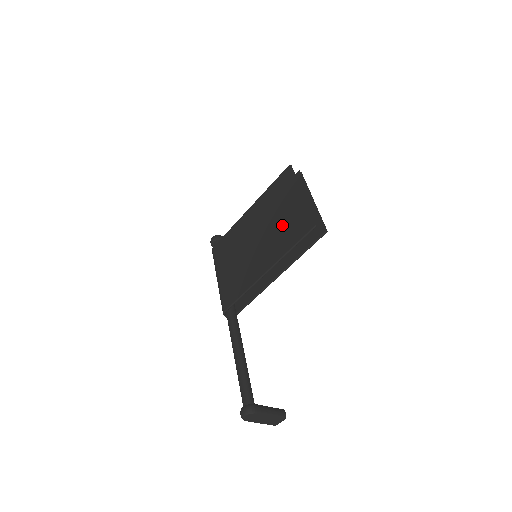
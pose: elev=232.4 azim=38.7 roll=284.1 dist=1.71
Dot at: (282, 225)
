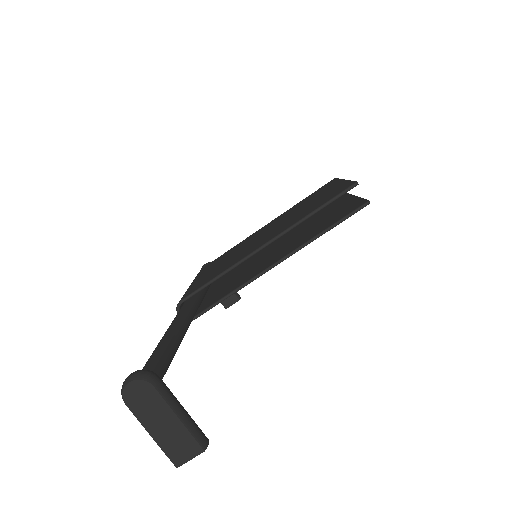
Dot at: (307, 207)
